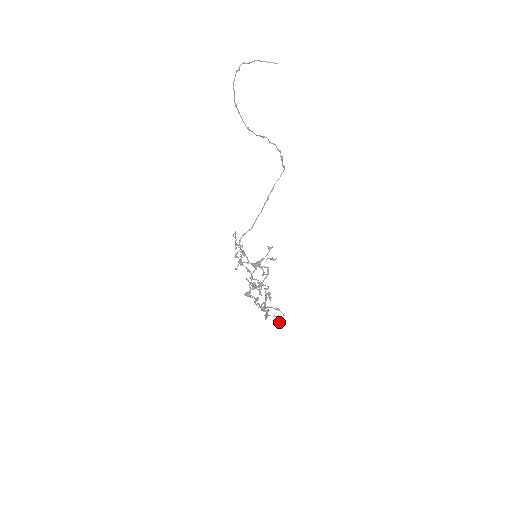
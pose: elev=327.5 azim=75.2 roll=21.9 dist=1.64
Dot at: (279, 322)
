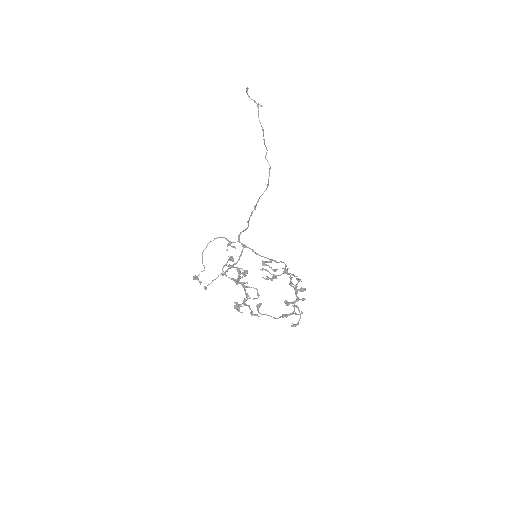
Dot at: (296, 325)
